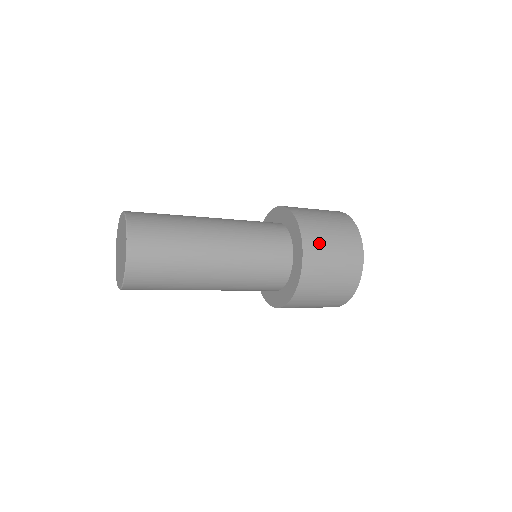
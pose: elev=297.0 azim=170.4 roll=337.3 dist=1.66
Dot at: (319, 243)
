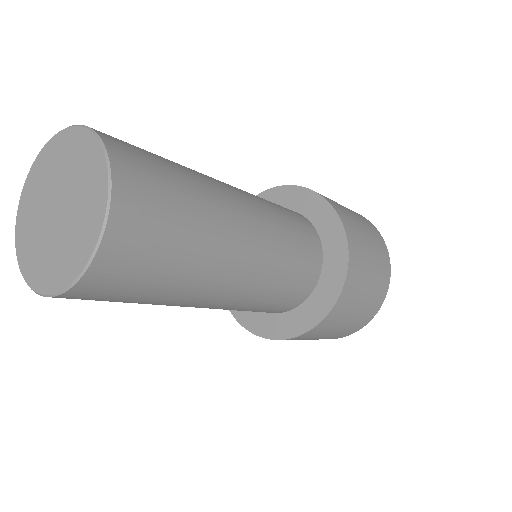
Dot at: (361, 266)
